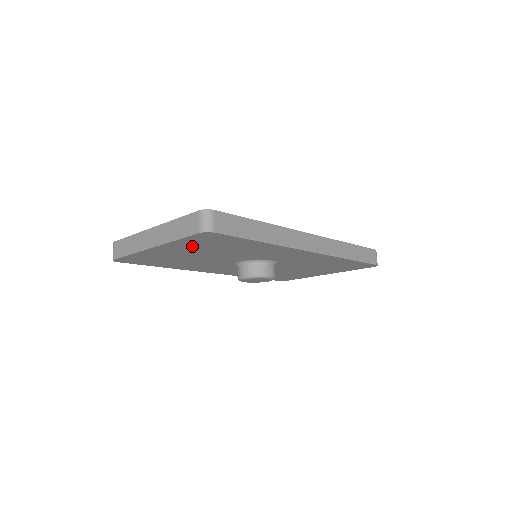
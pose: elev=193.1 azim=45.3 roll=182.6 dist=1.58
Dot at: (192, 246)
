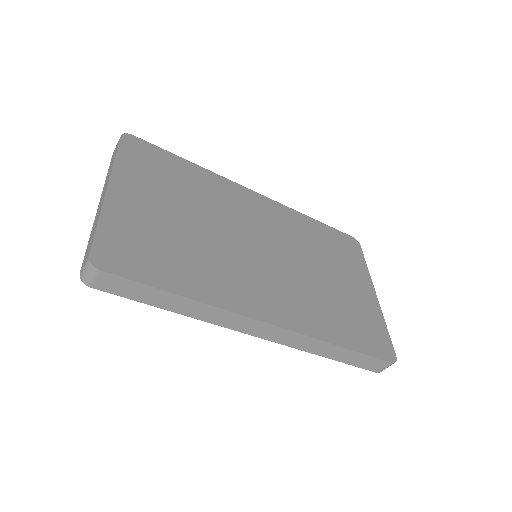
Dot at: occluded
